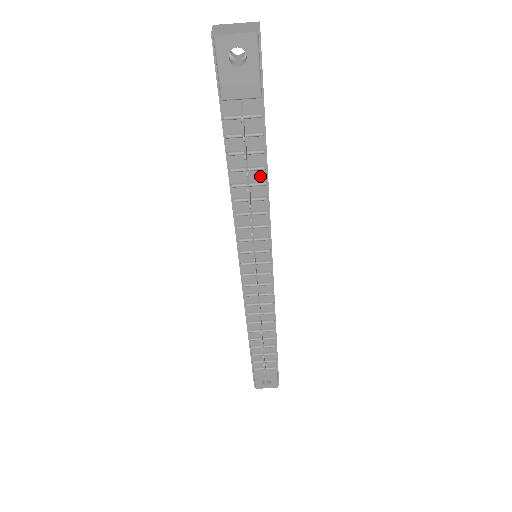
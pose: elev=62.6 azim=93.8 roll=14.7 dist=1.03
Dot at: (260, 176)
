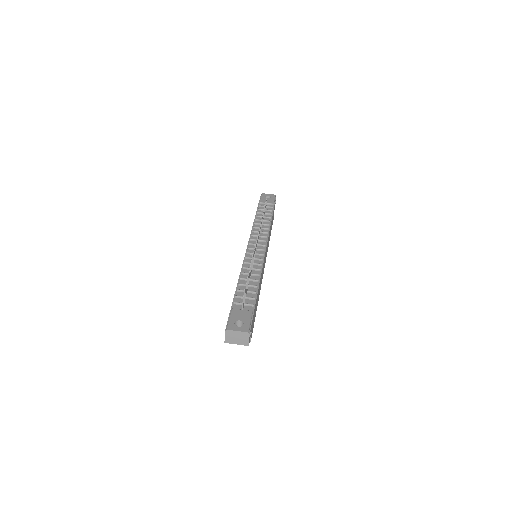
Dot at: (268, 220)
